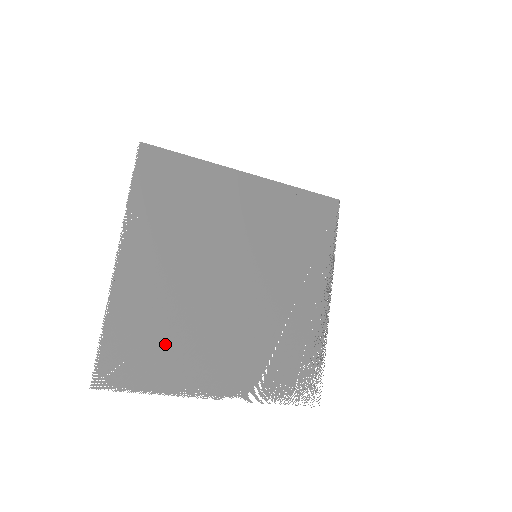
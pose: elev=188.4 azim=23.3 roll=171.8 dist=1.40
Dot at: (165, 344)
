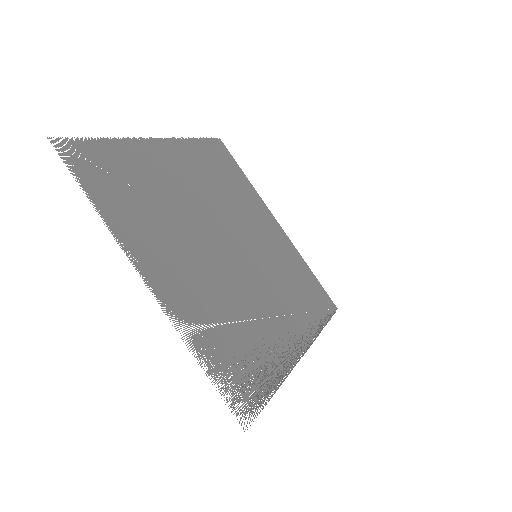
Dot at: (140, 201)
